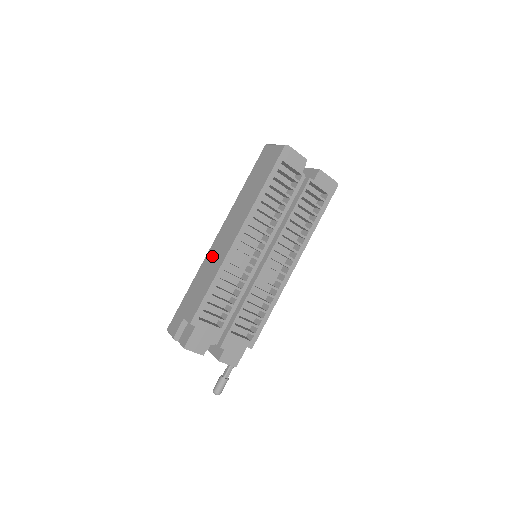
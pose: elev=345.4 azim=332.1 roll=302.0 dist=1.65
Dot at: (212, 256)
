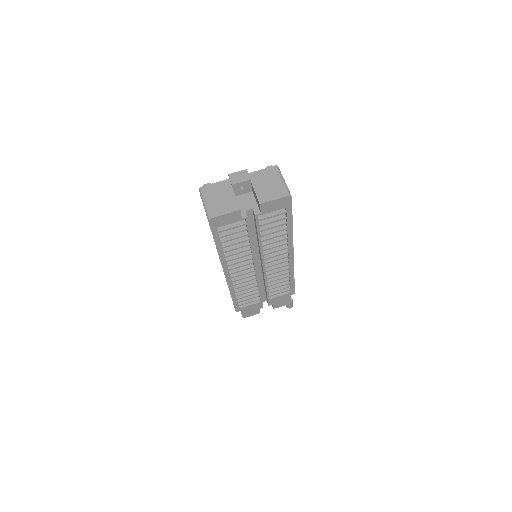
Dot at: occluded
